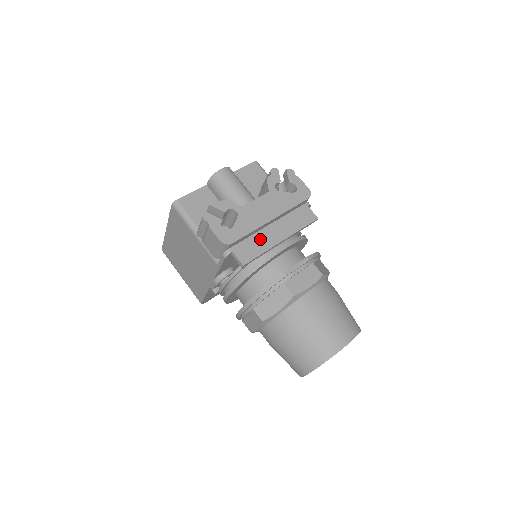
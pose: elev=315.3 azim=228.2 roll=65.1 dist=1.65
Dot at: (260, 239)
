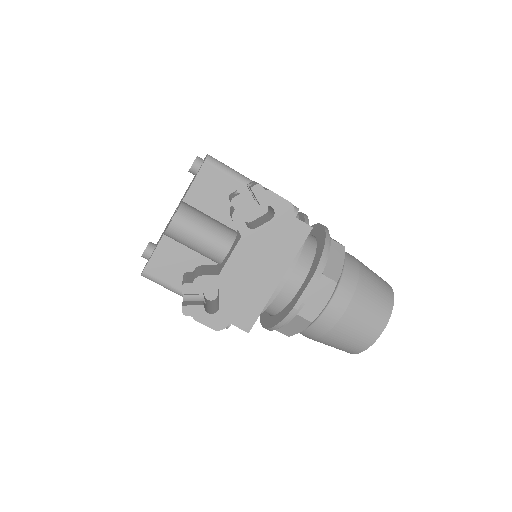
Dot at: (254, 294)
